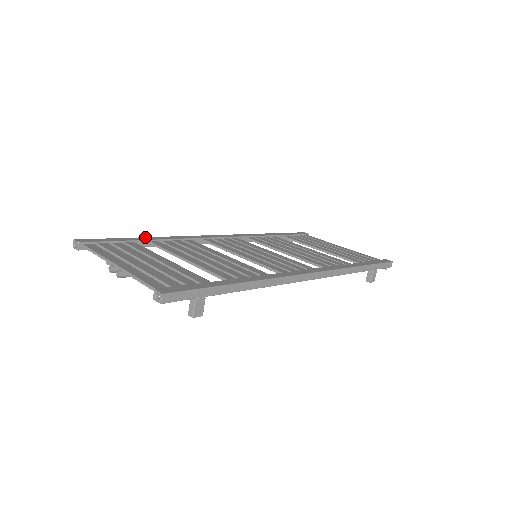
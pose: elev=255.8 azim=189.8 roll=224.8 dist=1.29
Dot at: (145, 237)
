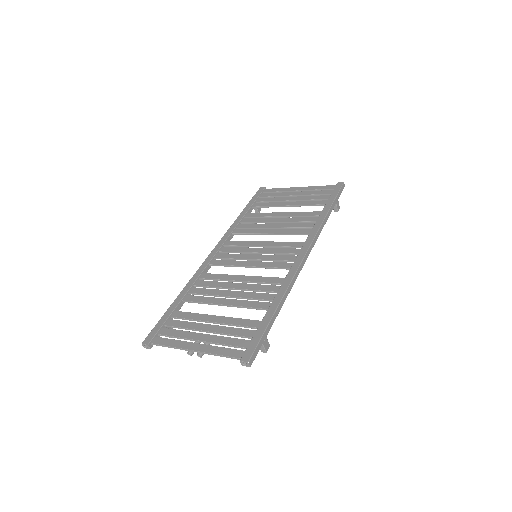
Dot at: (176, 299)
